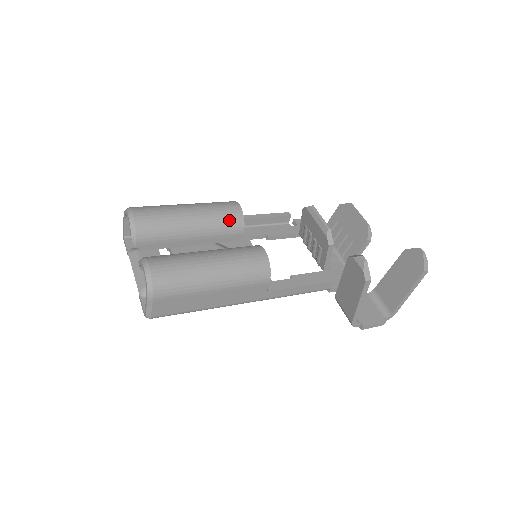
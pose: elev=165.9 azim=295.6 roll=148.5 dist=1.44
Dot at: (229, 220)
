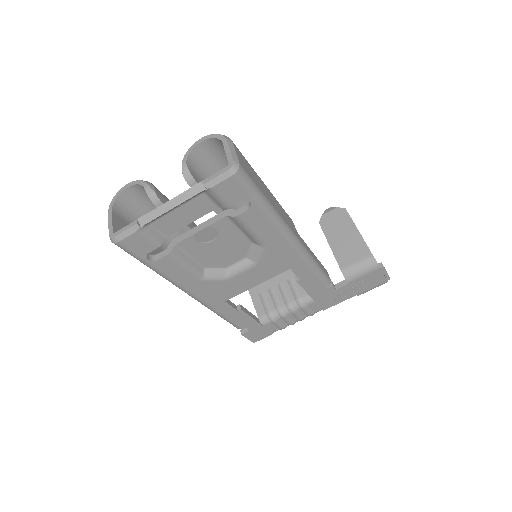
Dot at: occluded
